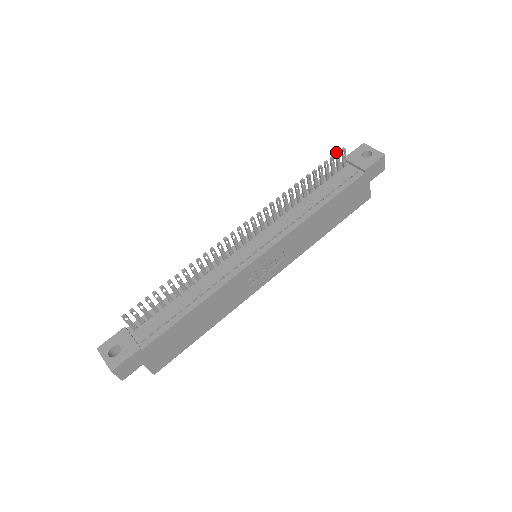
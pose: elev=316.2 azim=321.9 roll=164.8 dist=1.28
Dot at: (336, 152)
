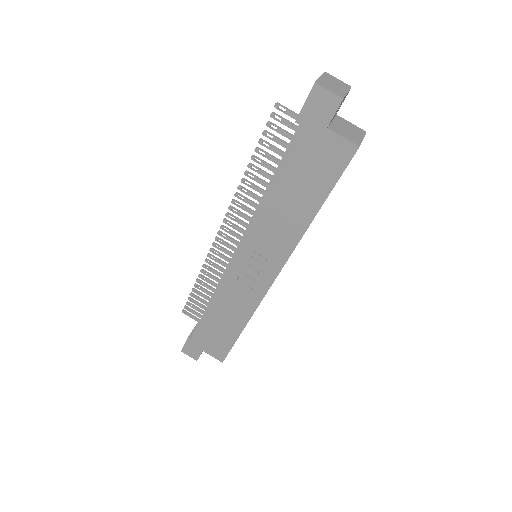
Dot at: (270, 114)
